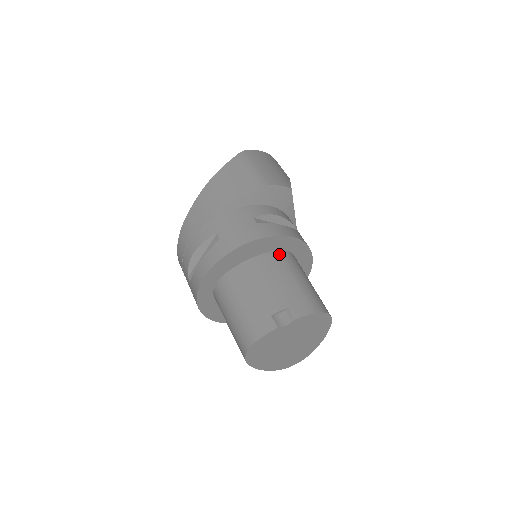
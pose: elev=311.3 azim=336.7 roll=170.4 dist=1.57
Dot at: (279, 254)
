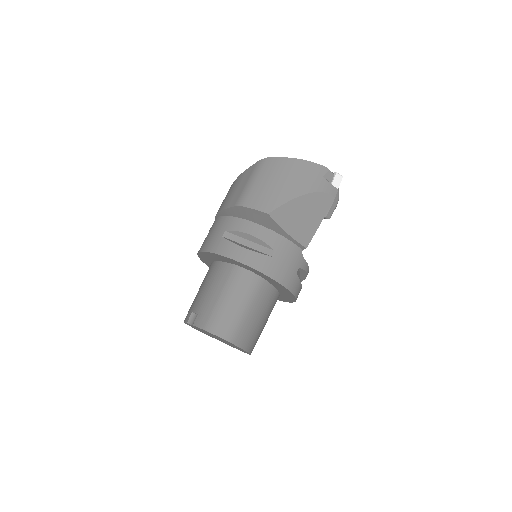
Dot at: (233, 269)
